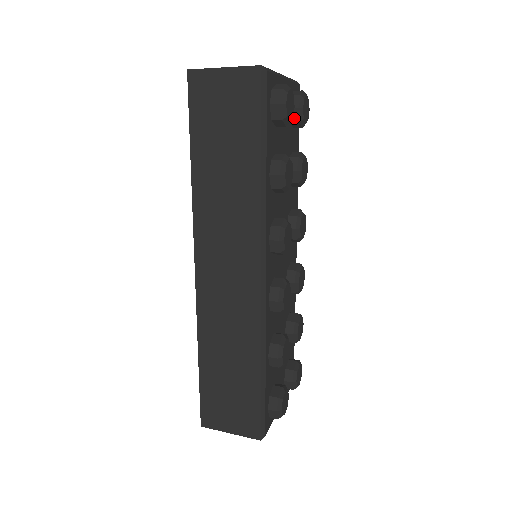
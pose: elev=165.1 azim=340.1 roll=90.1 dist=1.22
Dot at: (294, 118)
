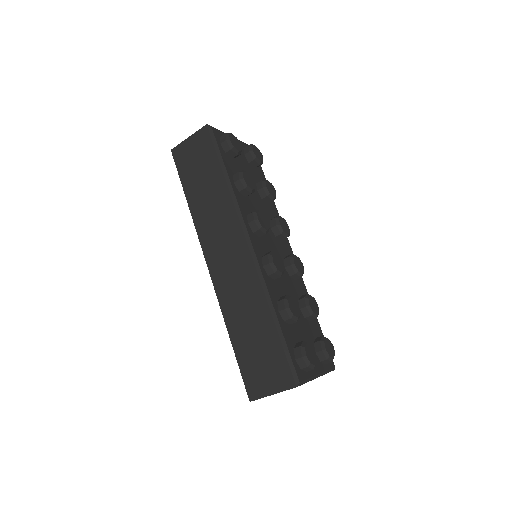
Dot at: (250, 159)
